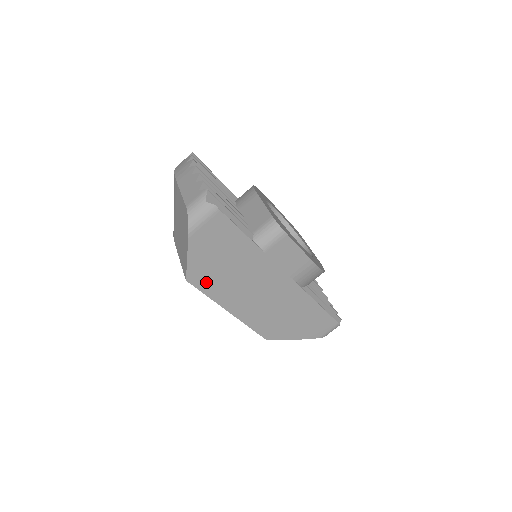
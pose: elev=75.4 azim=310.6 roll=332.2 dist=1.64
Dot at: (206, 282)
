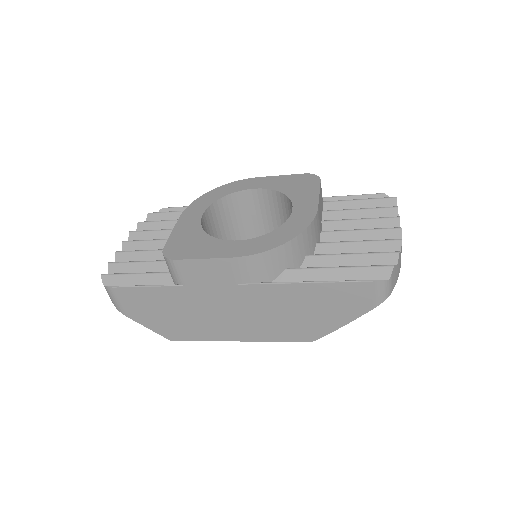
Dot at: (184, 333)
